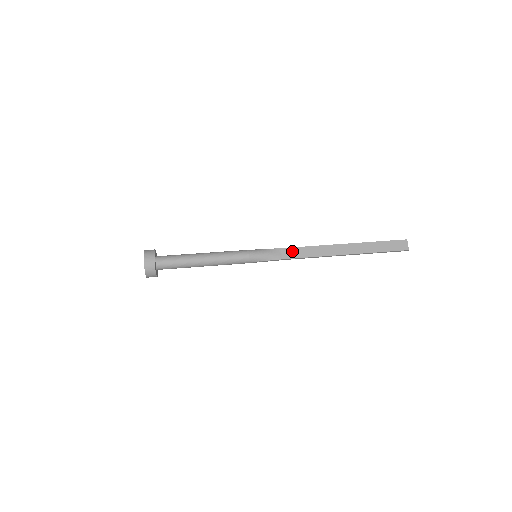
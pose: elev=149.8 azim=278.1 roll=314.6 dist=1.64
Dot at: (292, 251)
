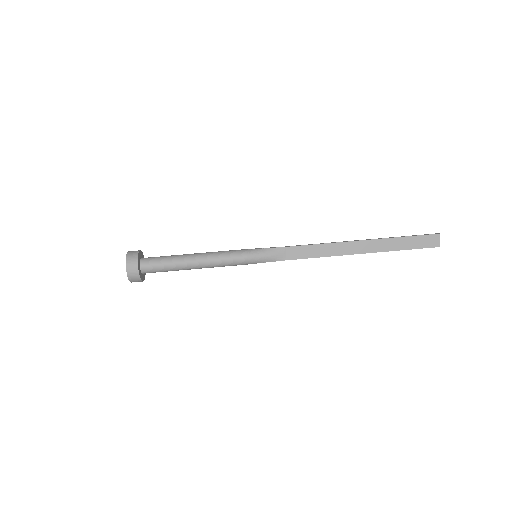
Dot at: (298, 250)
